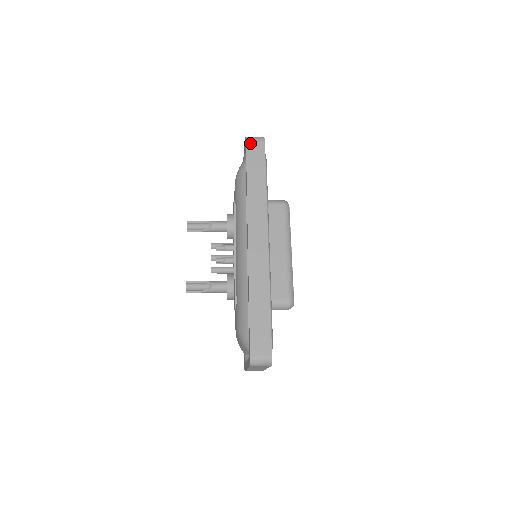
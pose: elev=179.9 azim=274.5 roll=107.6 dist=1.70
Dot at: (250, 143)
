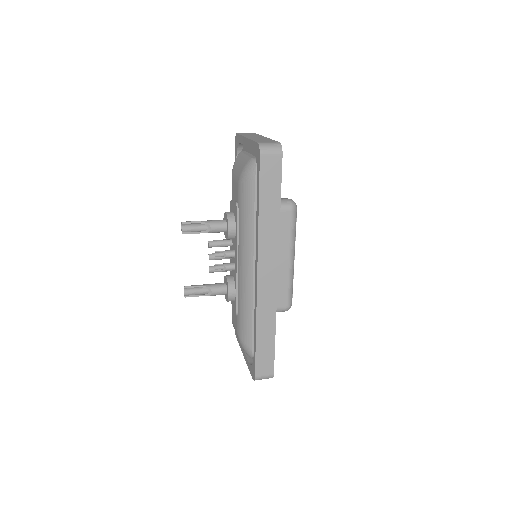
Dot at: (265, 158)
